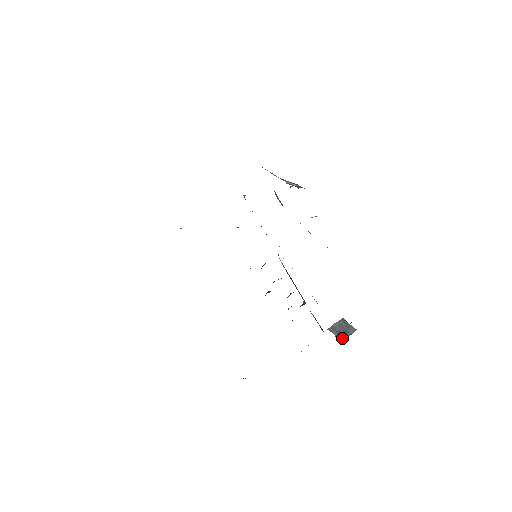
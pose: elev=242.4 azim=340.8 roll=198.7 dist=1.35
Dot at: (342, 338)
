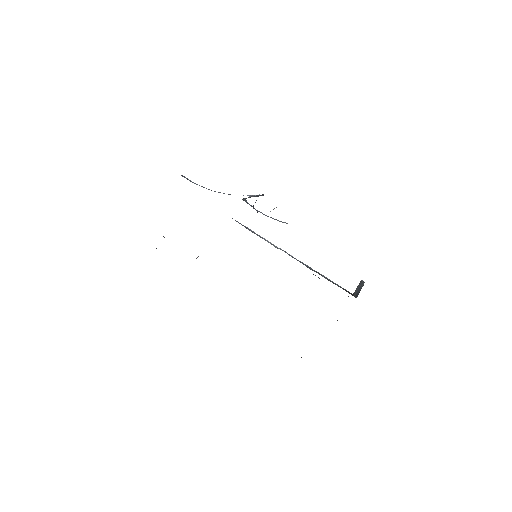
Dot at: (357, 294)
